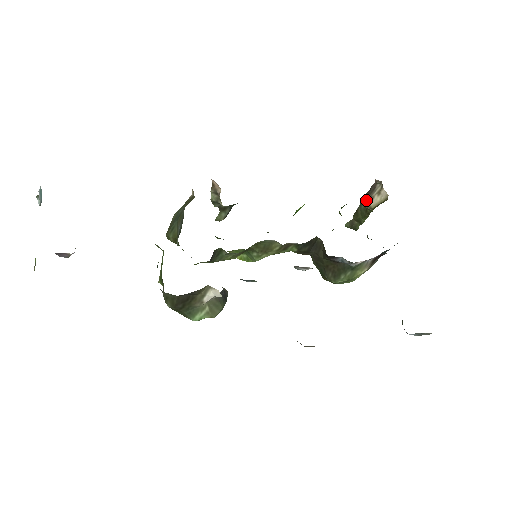
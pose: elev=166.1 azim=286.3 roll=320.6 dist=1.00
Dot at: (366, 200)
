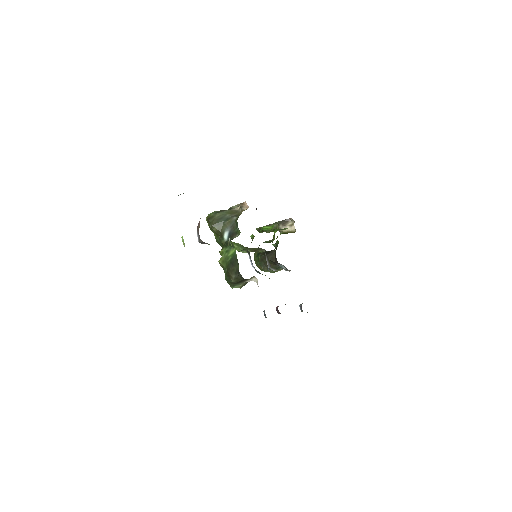
Dot at: (282, 226)
